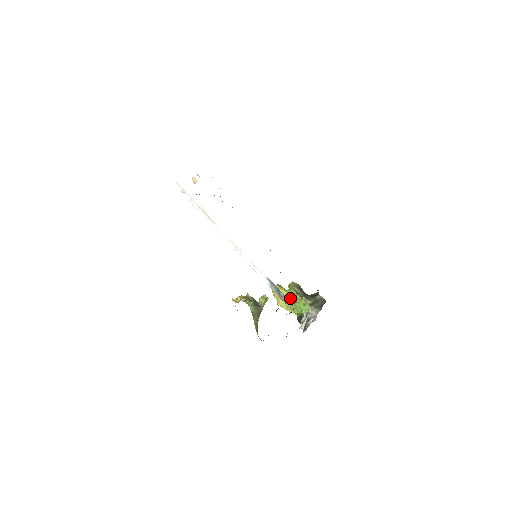
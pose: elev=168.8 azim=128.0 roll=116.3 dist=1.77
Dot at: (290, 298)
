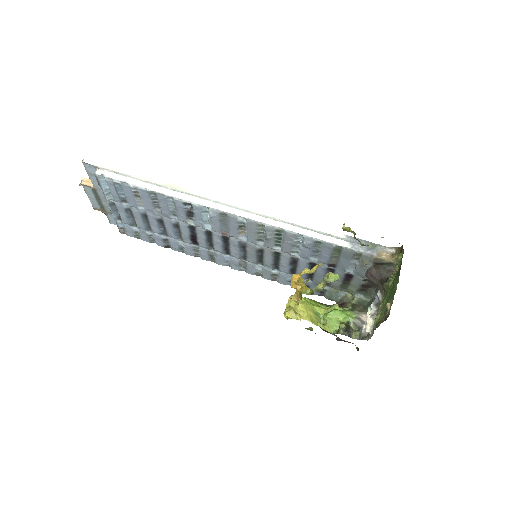
Dot at: (317, 309)
